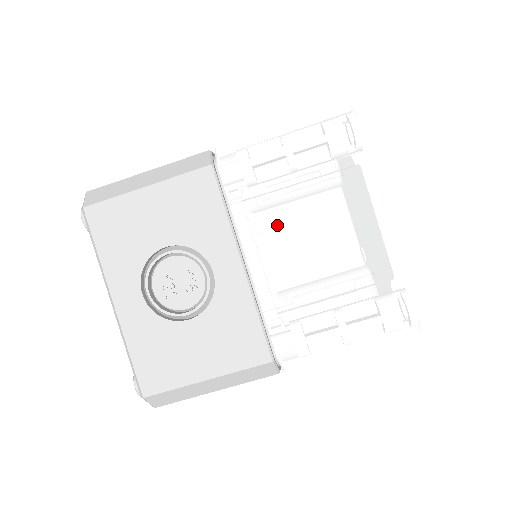
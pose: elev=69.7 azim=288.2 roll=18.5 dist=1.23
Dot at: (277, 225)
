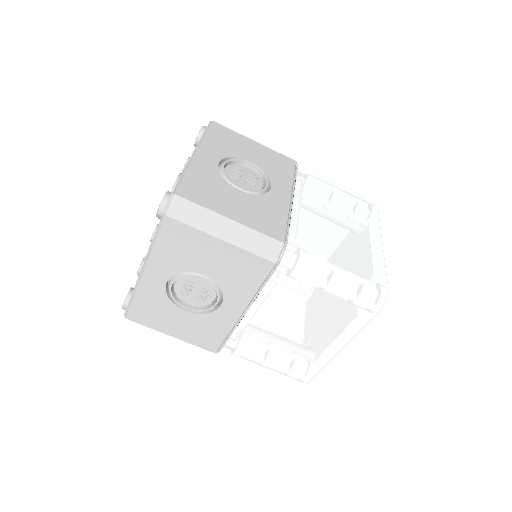
Dot at: (320, 200)
